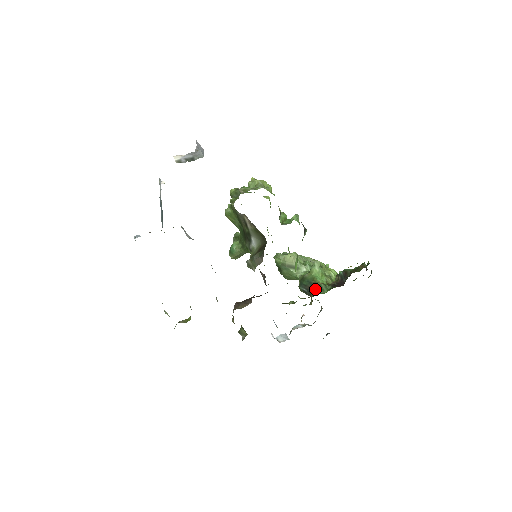
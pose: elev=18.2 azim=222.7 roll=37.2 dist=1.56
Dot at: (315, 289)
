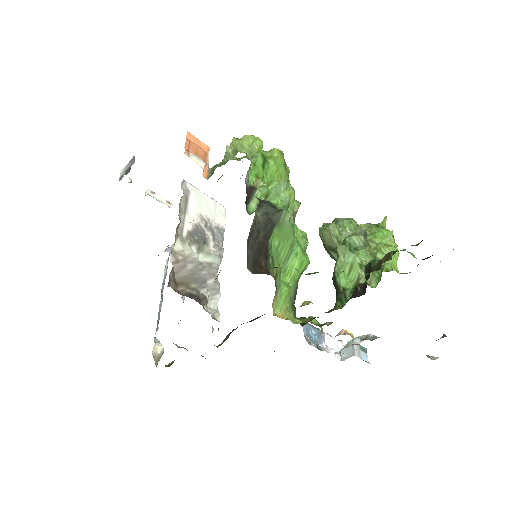
Dot at: (336, 297)
